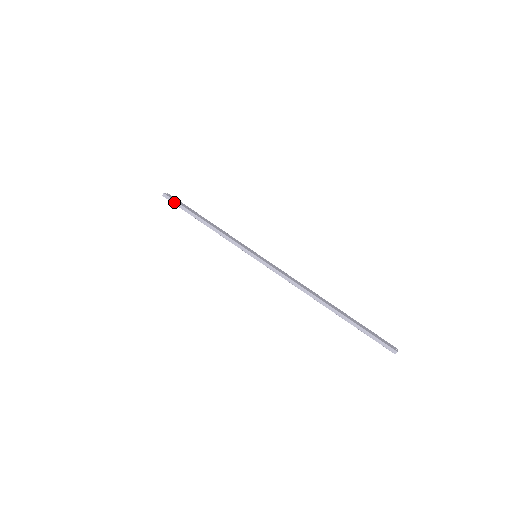
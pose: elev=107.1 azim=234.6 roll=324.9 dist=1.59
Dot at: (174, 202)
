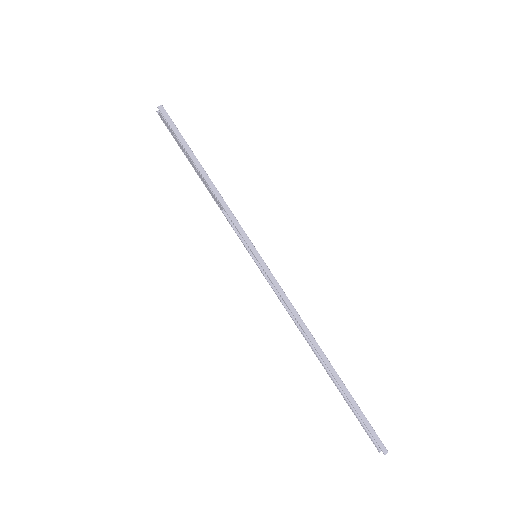
Dot at: (172, 125)
